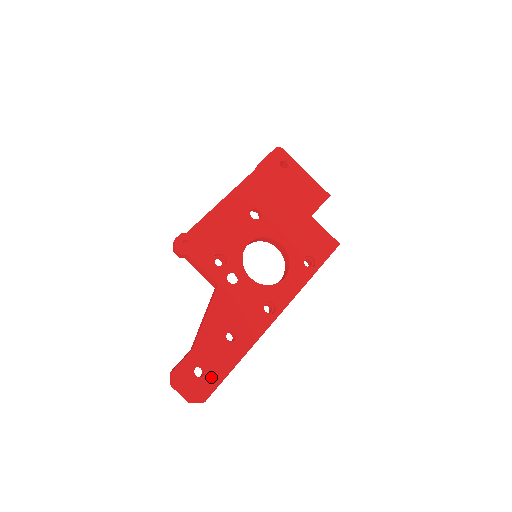
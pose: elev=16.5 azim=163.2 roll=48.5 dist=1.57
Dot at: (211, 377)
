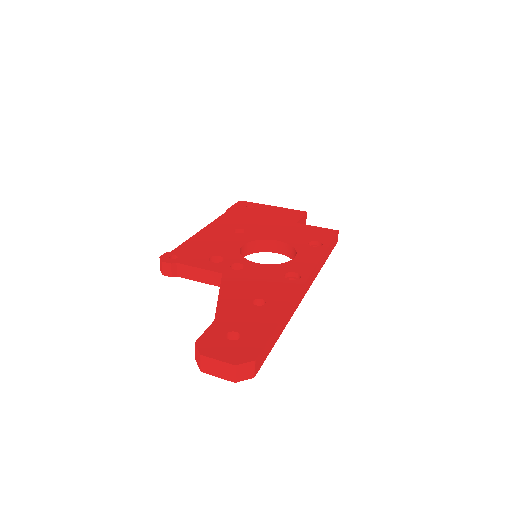
Dot at: (251, 337)
